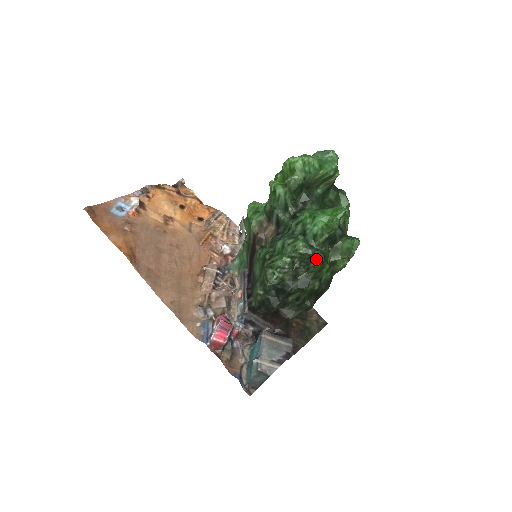
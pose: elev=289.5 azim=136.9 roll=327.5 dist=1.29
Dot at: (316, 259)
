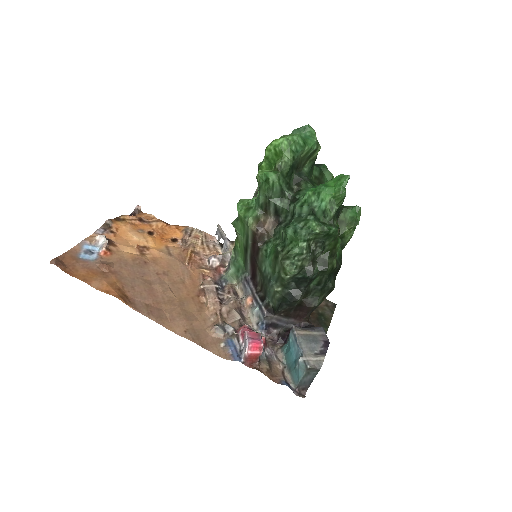
Dot at: (332, 235)
